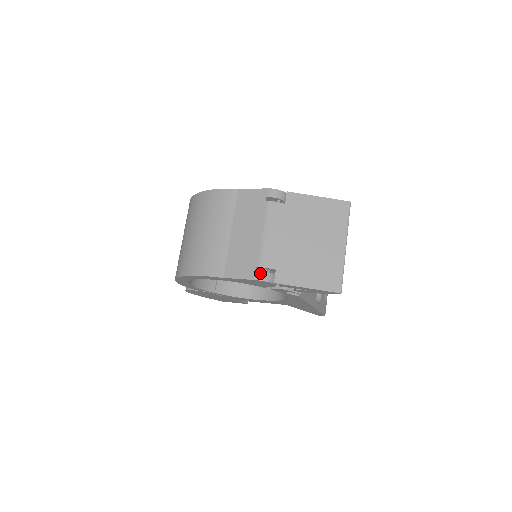
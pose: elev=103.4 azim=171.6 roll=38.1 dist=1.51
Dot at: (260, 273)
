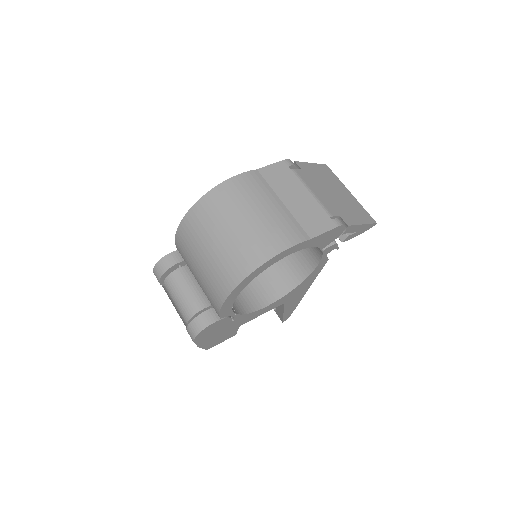
Dot at: (337, 220)
